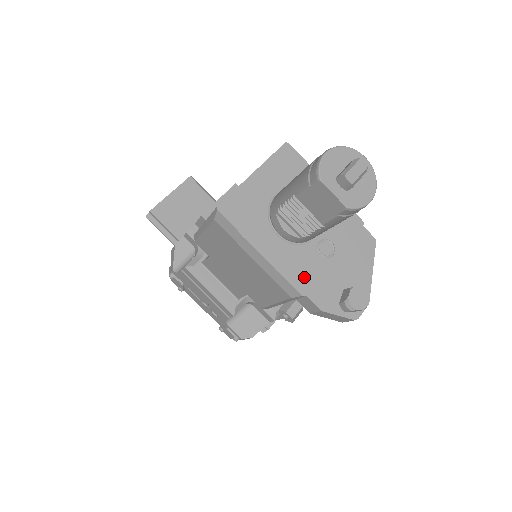
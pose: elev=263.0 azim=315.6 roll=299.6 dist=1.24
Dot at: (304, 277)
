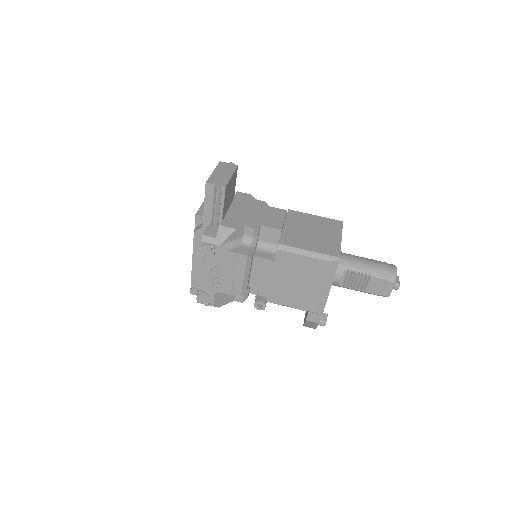
Dot at: occluded
